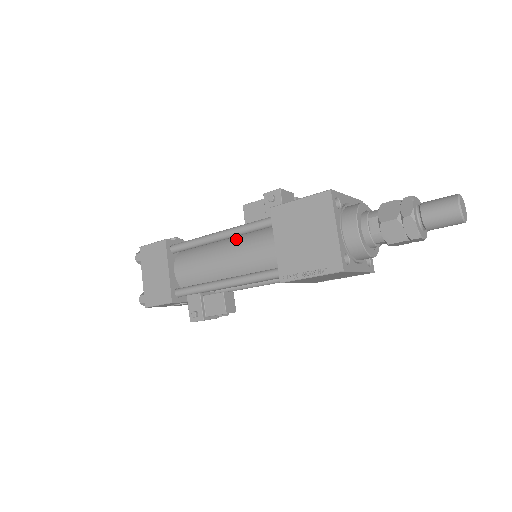
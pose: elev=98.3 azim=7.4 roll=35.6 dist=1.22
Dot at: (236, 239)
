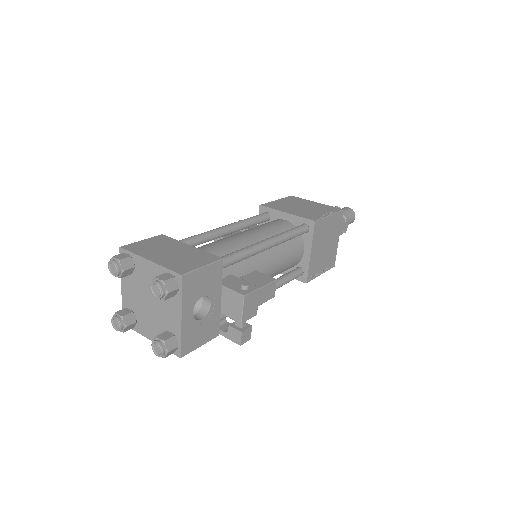
Dot at: occluded
